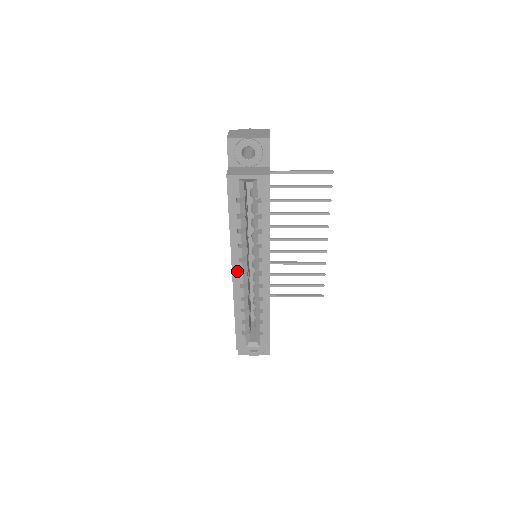
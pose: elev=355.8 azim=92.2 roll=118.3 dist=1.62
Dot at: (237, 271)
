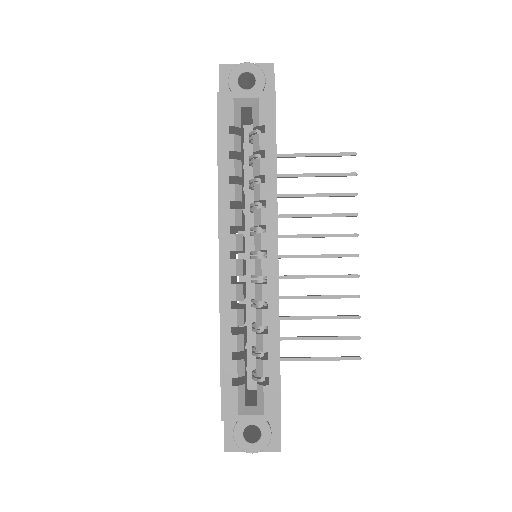
Dot at: (227, 251)
